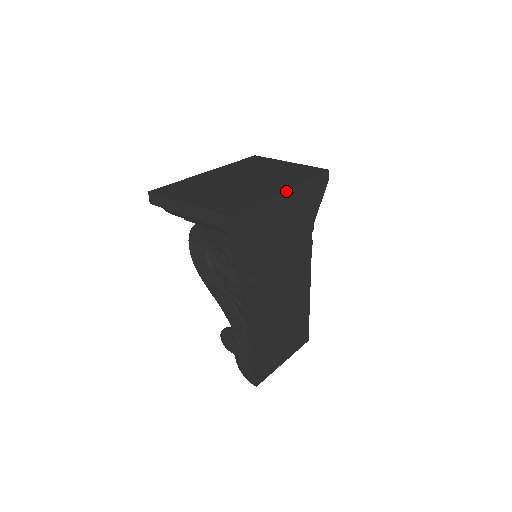
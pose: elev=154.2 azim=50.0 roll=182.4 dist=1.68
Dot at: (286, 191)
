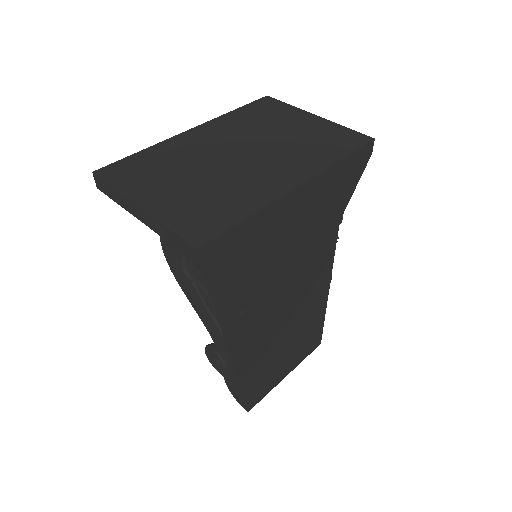
Dot at: (303, 186)
